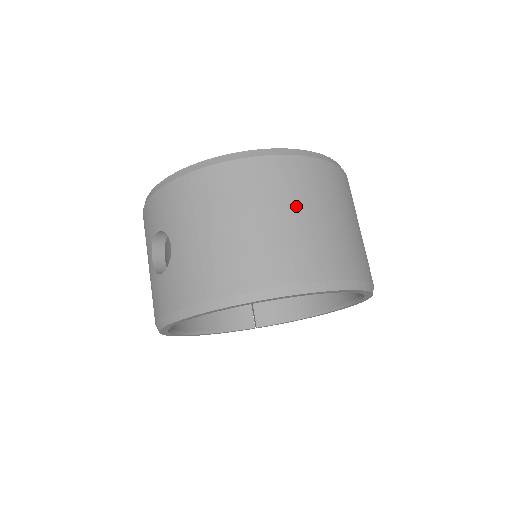
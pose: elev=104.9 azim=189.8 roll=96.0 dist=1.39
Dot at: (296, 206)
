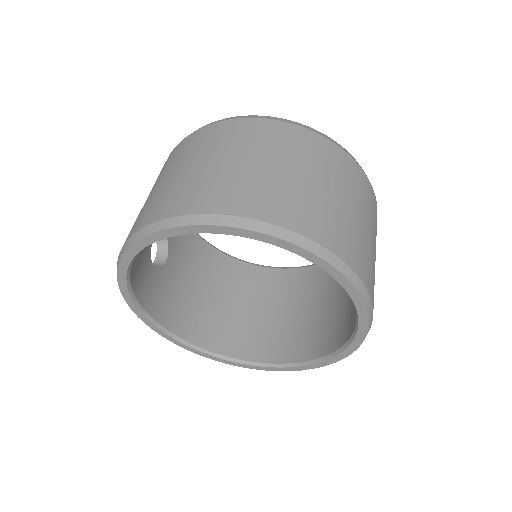
Dot at: (198, 158)
